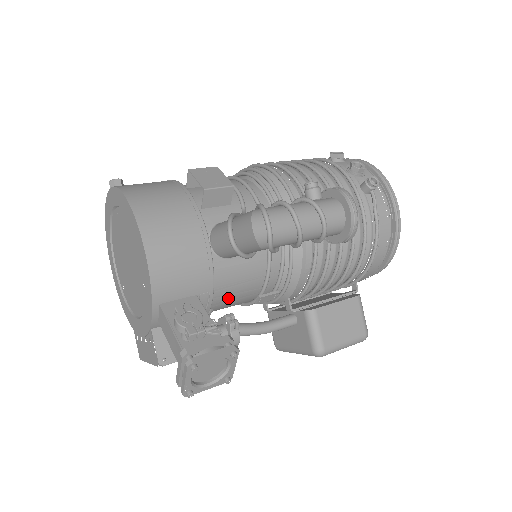
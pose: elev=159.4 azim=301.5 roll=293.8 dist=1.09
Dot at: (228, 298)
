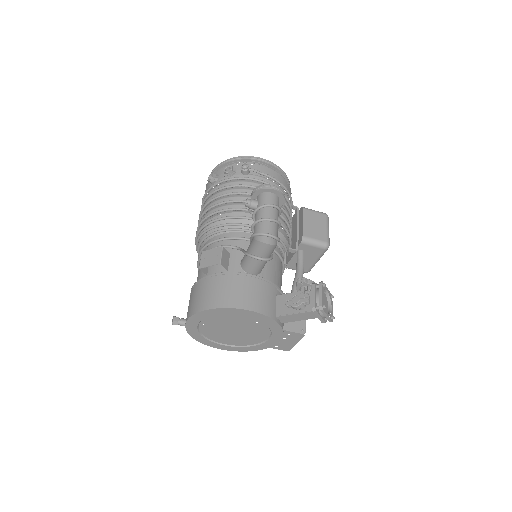
Dot at: (280, 281)
